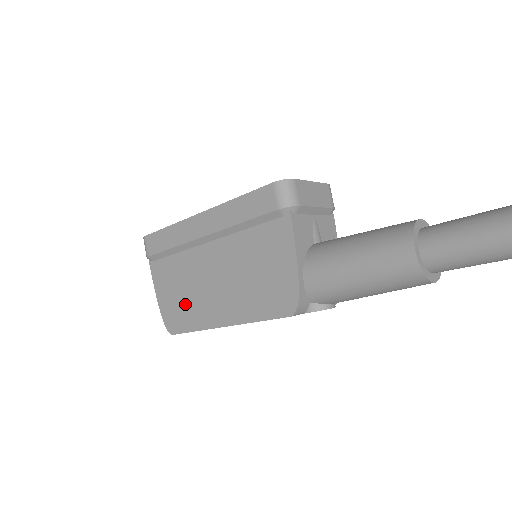
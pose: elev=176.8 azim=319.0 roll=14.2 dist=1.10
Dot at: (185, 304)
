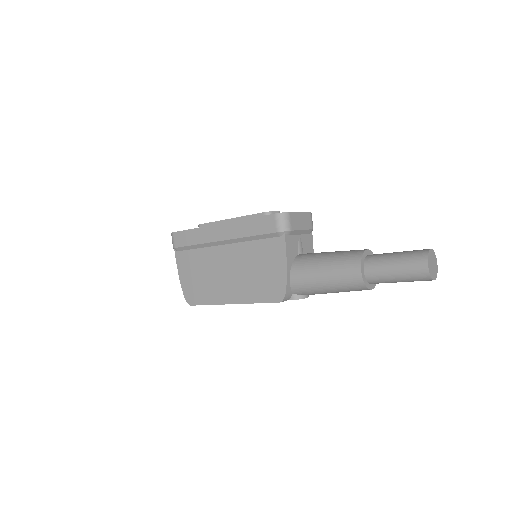
Dot at: (202, 285)
